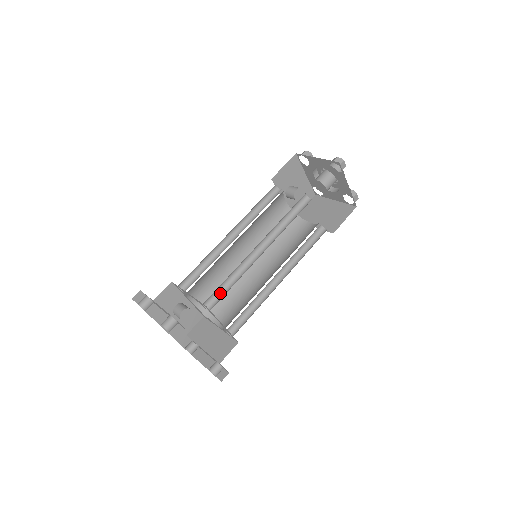
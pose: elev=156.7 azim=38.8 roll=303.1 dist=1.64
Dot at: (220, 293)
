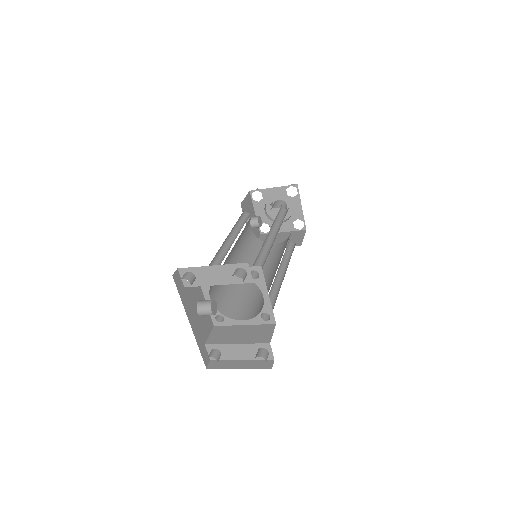
Dot at: occluded
